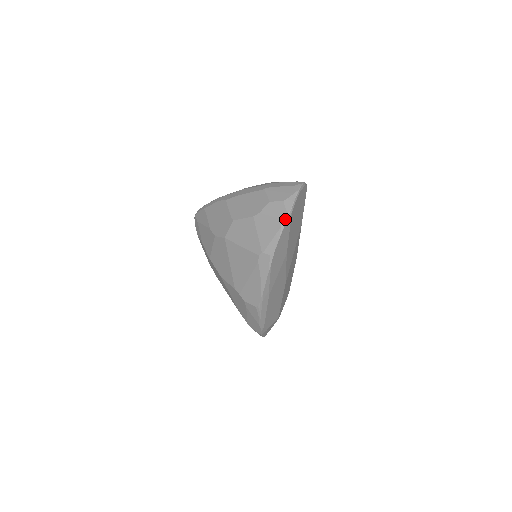
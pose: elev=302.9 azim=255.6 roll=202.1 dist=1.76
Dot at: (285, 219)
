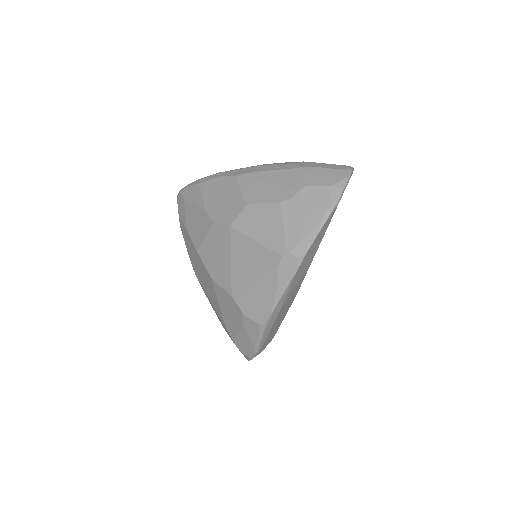
Dot at: (329, 212)
